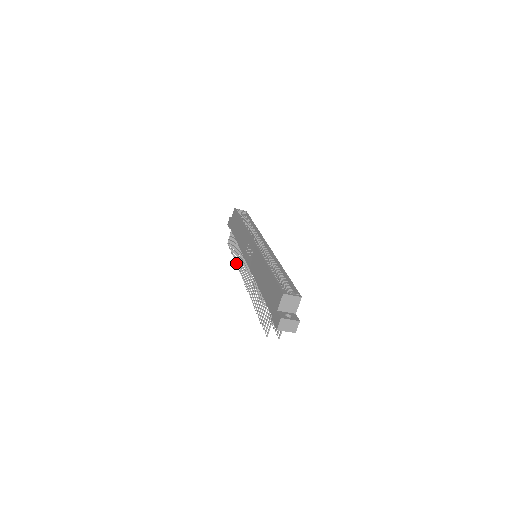
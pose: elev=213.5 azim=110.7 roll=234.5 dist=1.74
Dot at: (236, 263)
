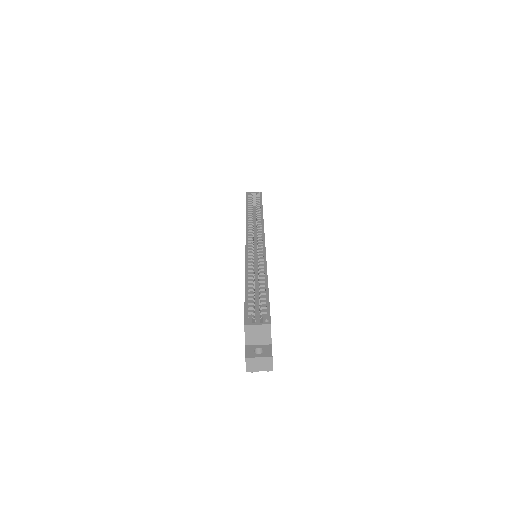
Dot at: occluded
